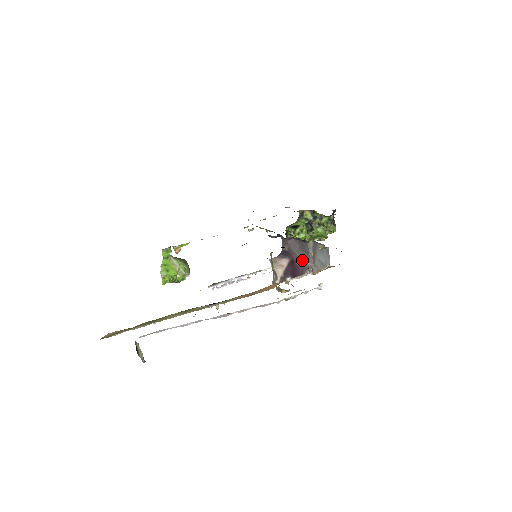
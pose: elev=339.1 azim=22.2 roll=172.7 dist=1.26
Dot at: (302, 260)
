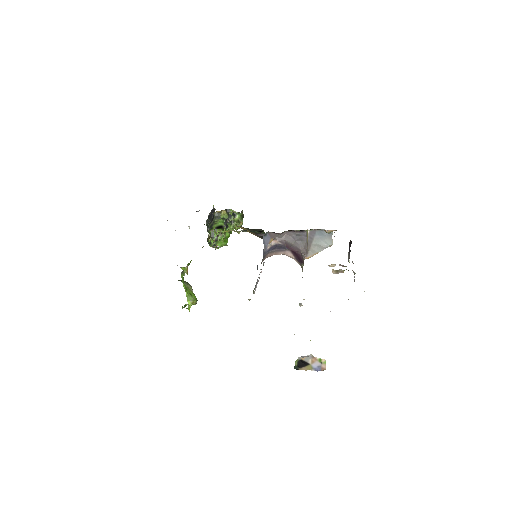
Dot at: (299, 249)
